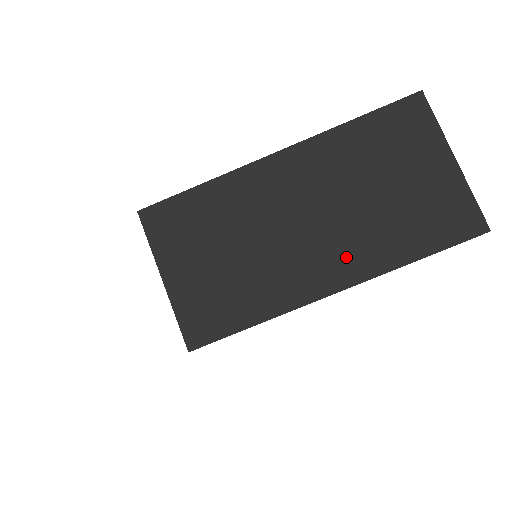
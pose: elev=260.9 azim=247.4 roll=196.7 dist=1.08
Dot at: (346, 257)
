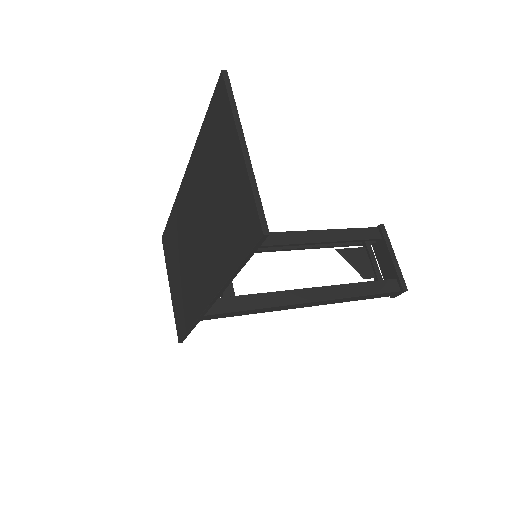
Dot at: (209, 270)
